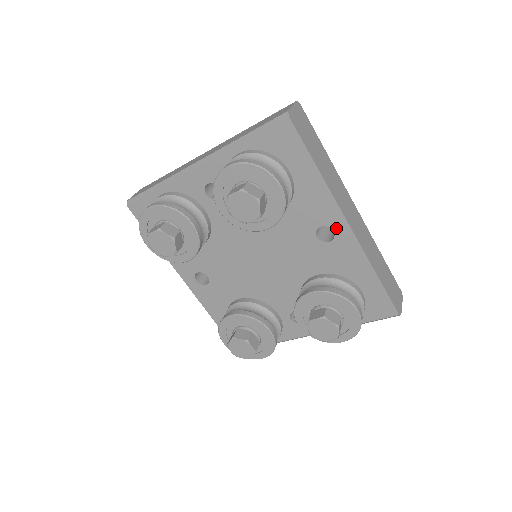
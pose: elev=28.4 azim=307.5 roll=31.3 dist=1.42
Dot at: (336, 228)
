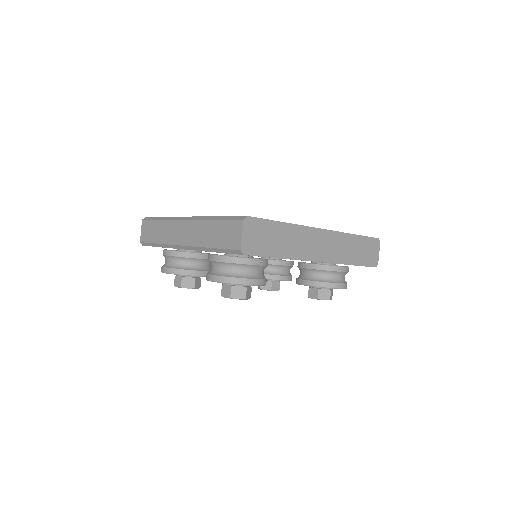
Dot at: occluded
